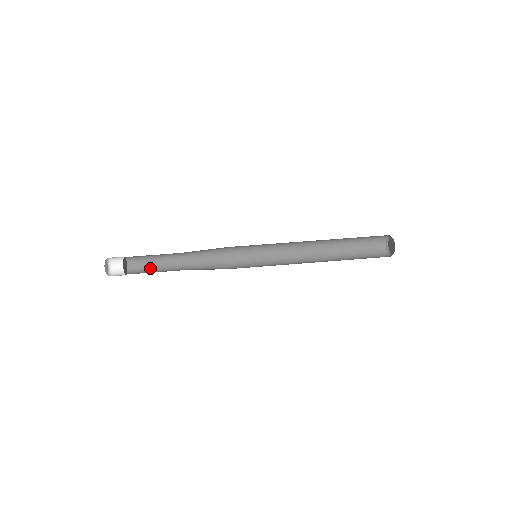
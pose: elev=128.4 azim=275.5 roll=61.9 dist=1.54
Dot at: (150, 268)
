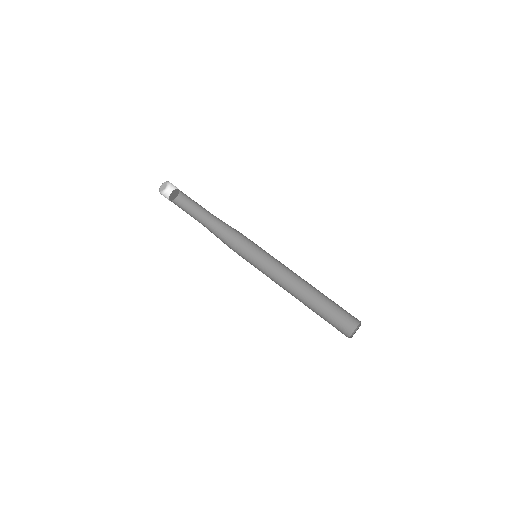
Dot at: (190, 207)
